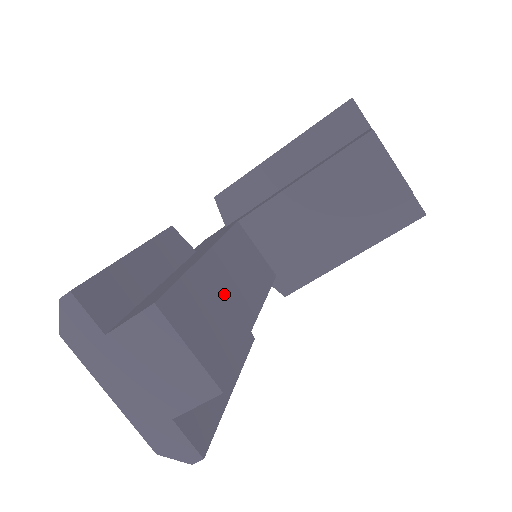
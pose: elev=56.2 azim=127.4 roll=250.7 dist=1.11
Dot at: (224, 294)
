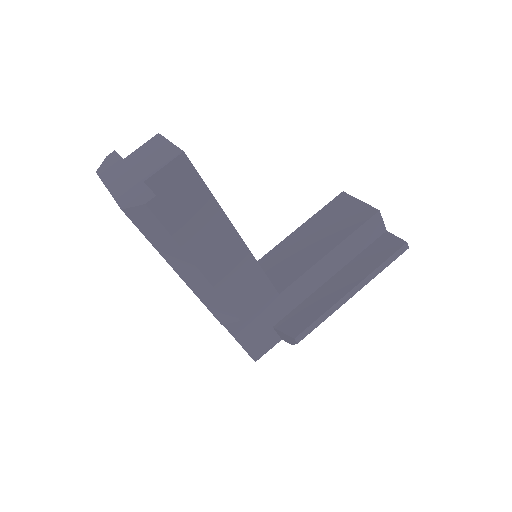
Dot at: occluded
